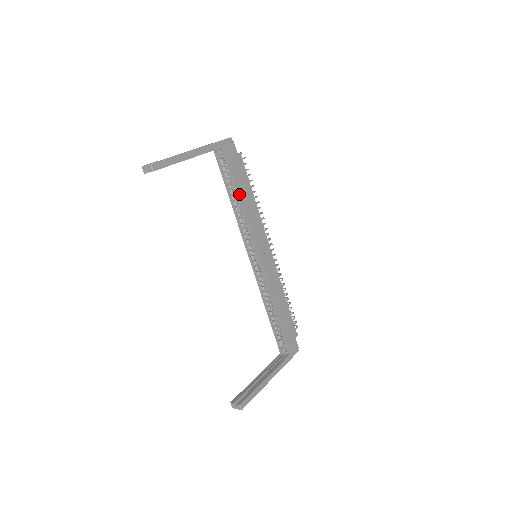
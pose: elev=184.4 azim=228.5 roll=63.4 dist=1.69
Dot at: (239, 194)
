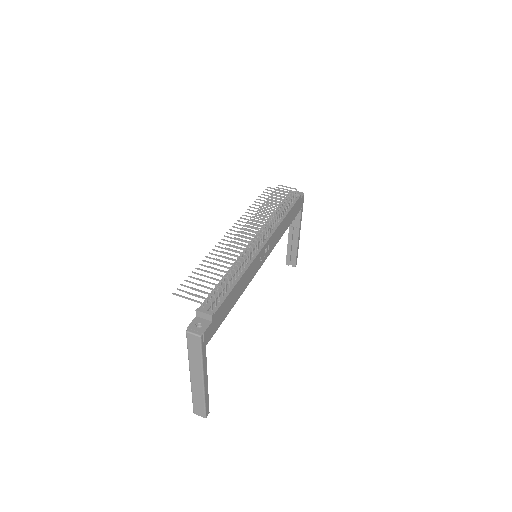
Dot at: (233, 306)
